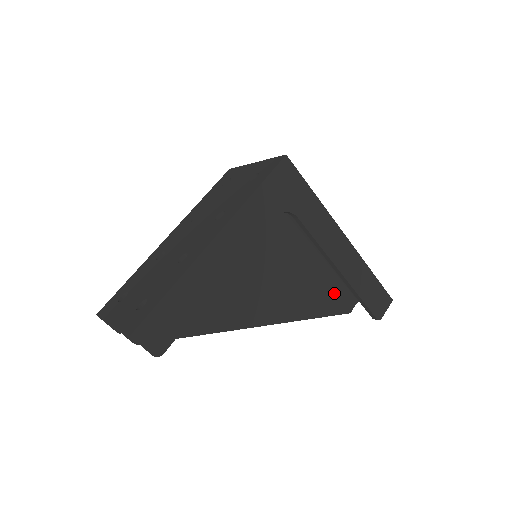
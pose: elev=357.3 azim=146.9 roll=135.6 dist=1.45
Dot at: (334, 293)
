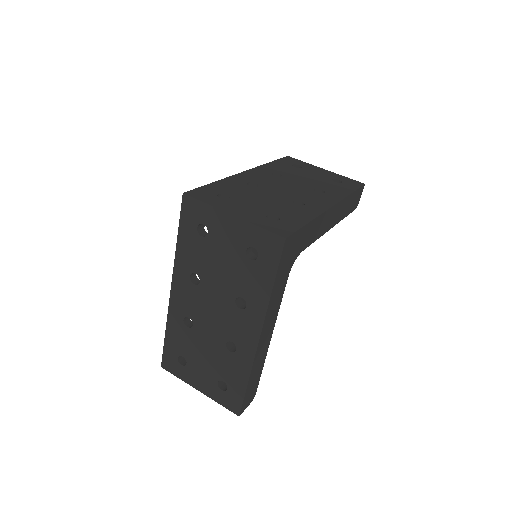
Dot at: occluded
